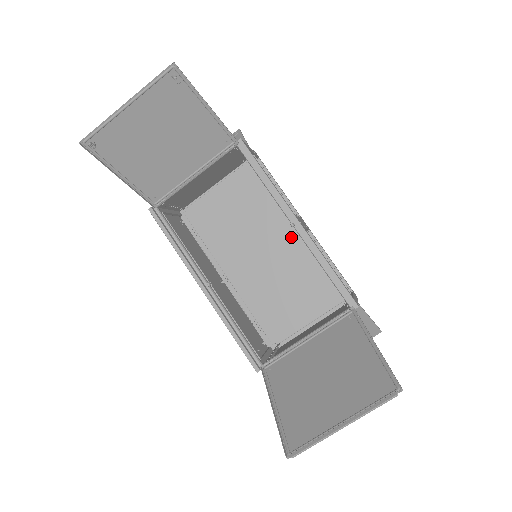
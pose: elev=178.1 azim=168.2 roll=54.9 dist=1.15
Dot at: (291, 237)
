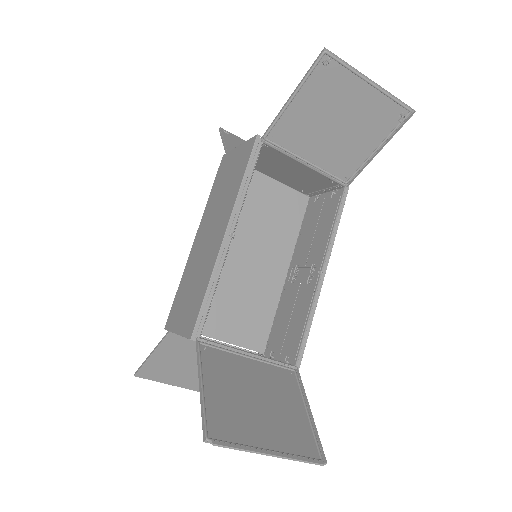
Dot at: (277, 272)
